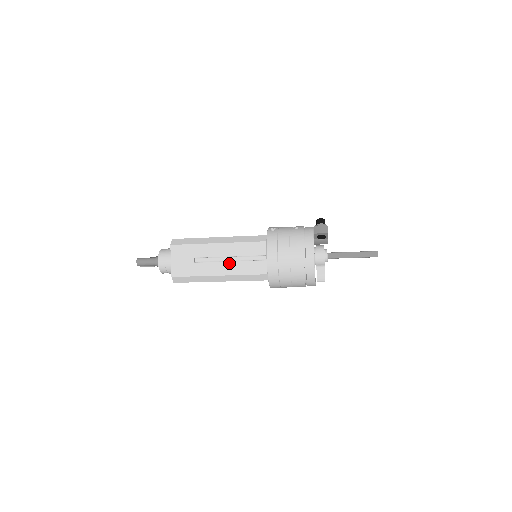
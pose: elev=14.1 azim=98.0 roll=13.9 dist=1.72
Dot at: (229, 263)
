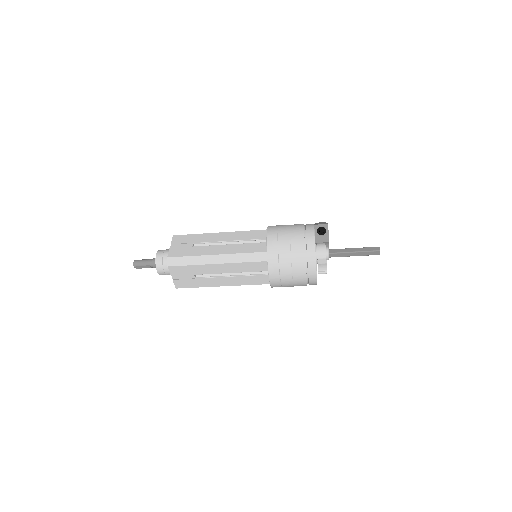
Dot at: (228, 245)
